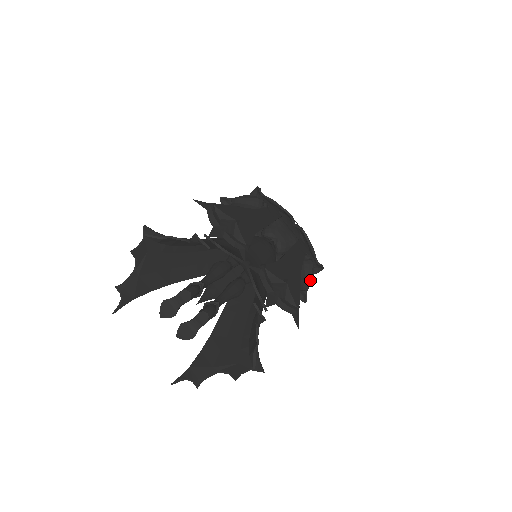
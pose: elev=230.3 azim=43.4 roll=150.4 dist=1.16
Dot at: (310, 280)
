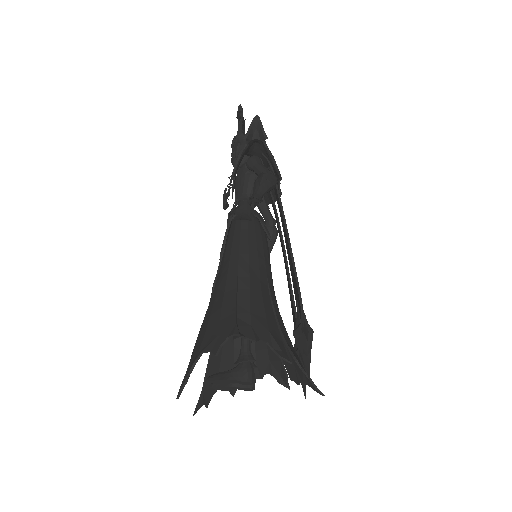
Dot at: occluded
